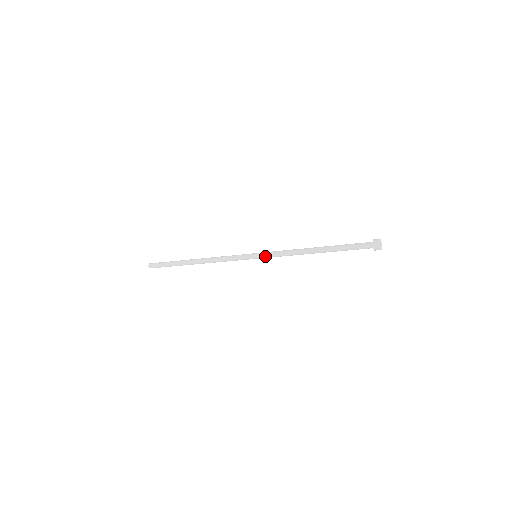
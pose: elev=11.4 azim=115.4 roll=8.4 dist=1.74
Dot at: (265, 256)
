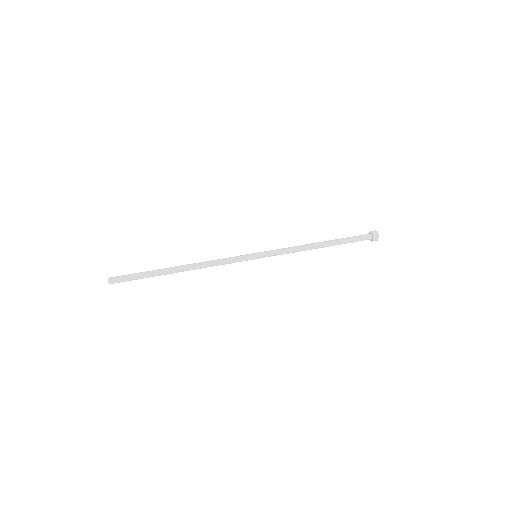
Dot at: occluded
